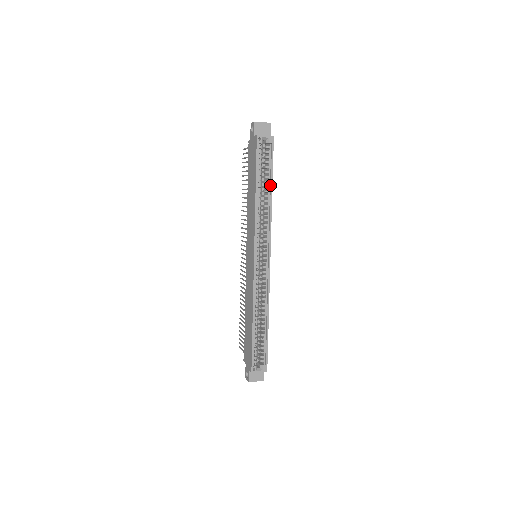
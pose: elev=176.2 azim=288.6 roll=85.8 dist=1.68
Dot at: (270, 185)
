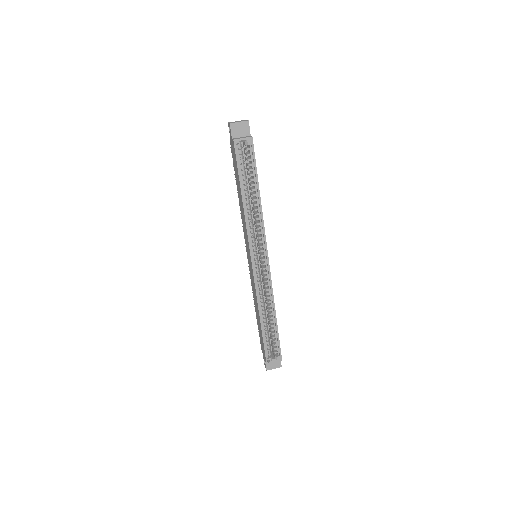
Dot at: (257, 188)
